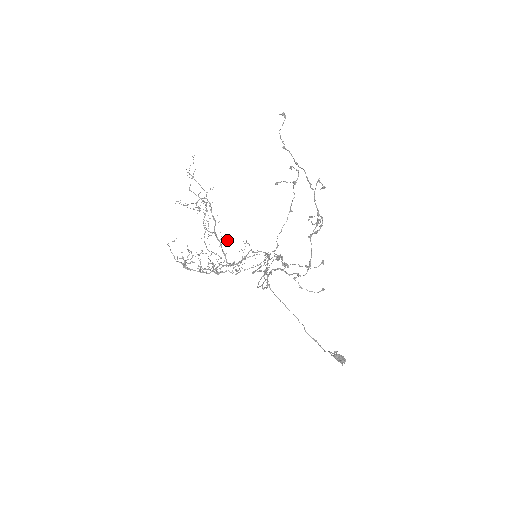
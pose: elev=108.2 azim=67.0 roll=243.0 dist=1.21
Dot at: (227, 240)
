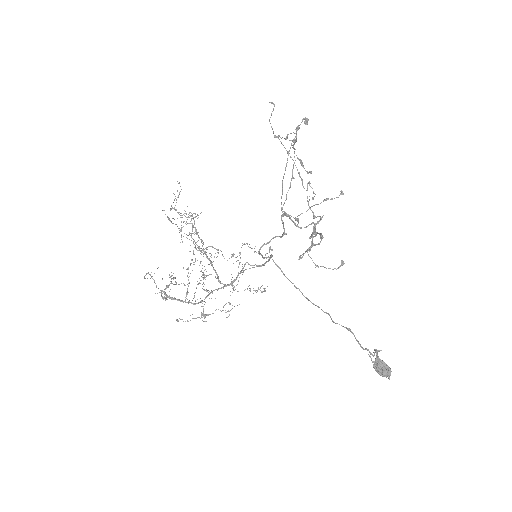
Dot at: occluded
